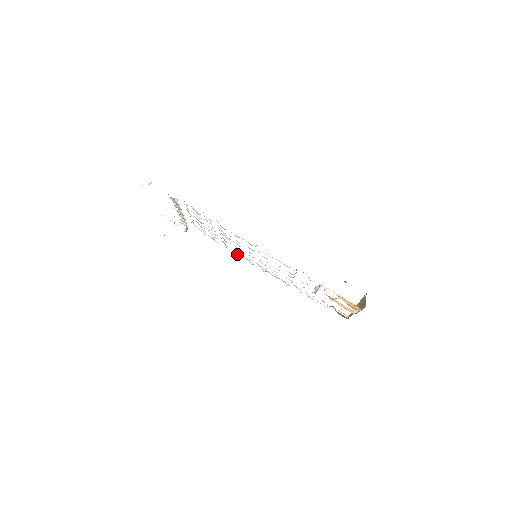
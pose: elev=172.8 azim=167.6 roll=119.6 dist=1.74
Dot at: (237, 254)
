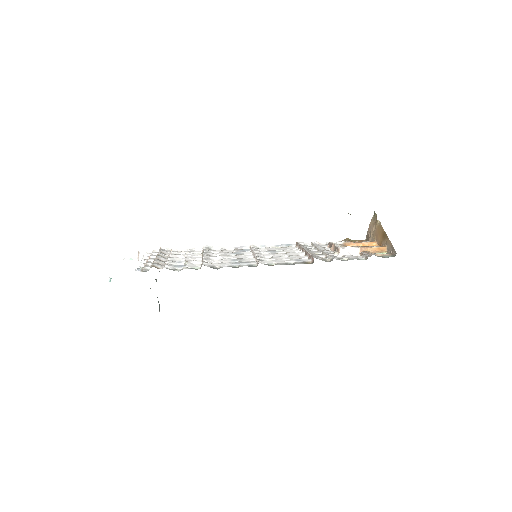
Dot at: (227, 249)
